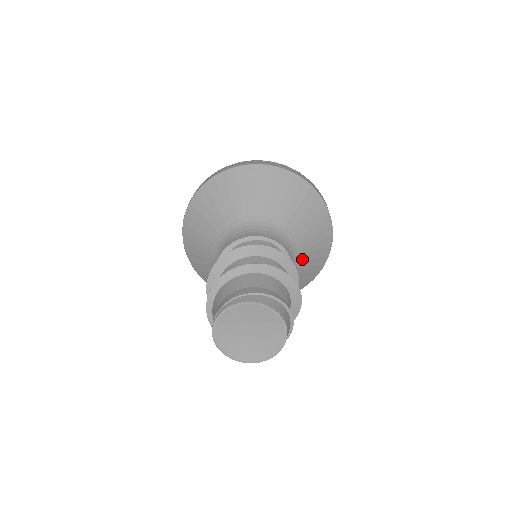
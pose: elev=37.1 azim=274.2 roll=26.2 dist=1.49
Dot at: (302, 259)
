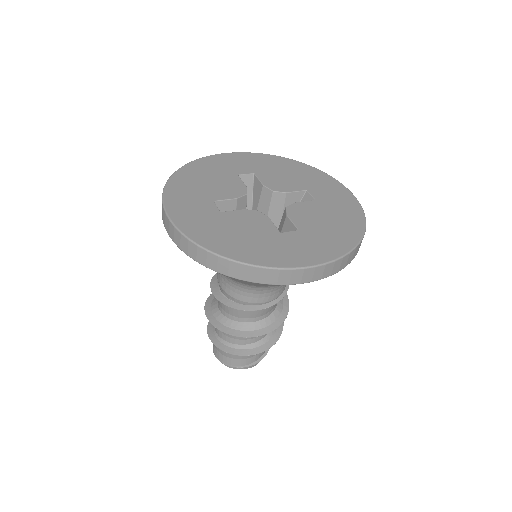
Dot at: occluded
